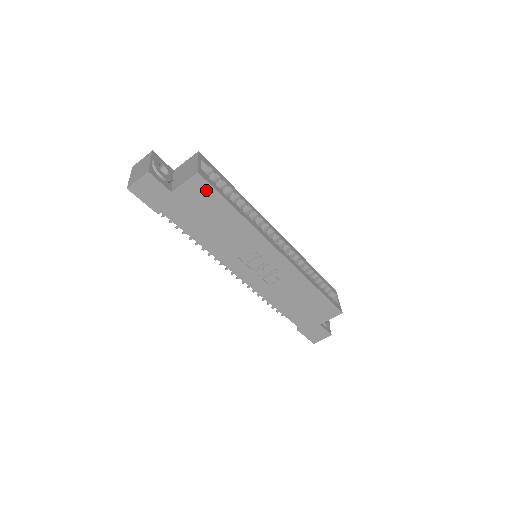
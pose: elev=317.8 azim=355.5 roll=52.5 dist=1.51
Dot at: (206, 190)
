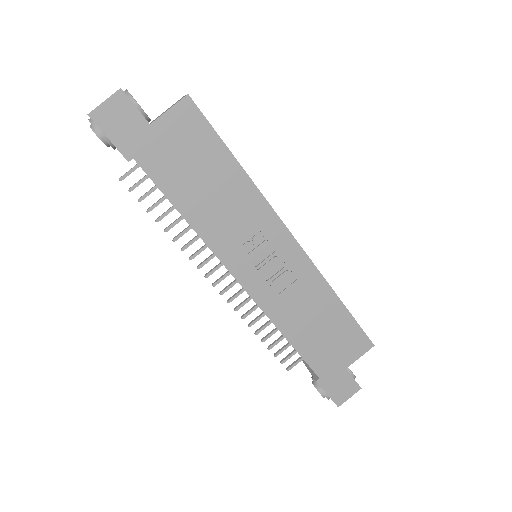
Dot at: (197, 124)
